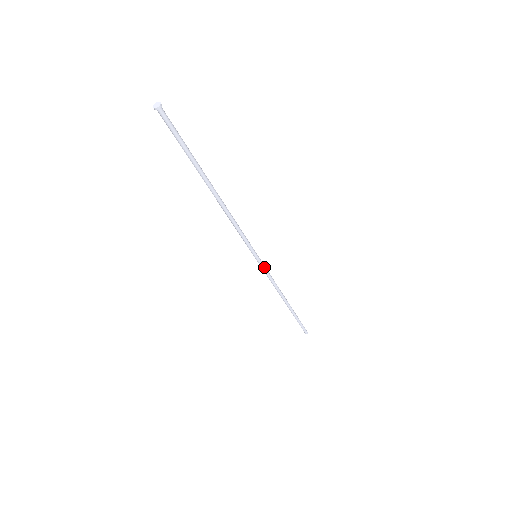
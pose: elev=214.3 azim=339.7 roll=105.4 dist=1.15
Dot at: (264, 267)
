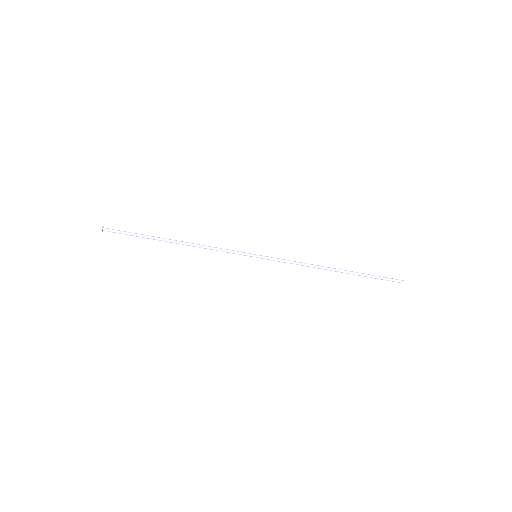
Dot at: (272, 259)
